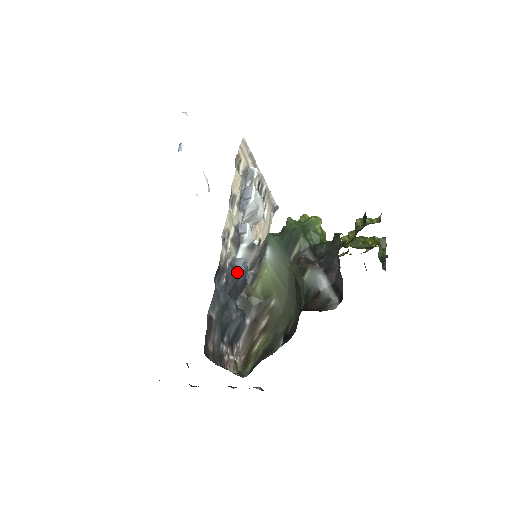
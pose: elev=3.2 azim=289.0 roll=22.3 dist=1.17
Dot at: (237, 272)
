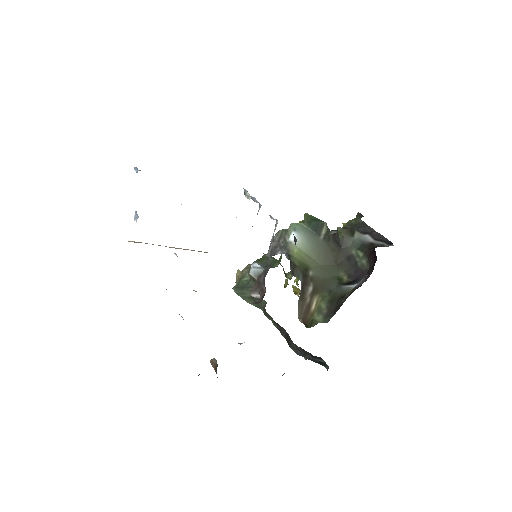
Dot at: (295, 237)
